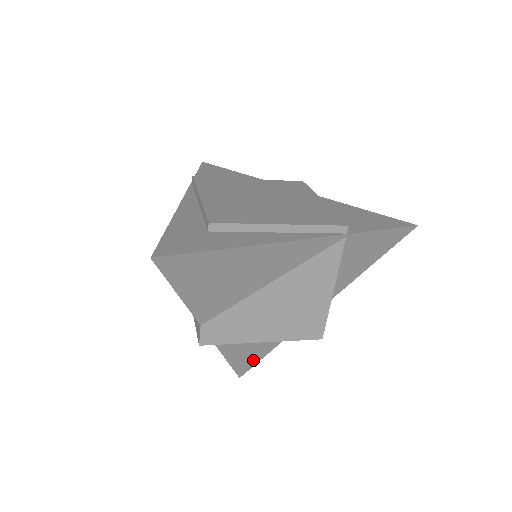
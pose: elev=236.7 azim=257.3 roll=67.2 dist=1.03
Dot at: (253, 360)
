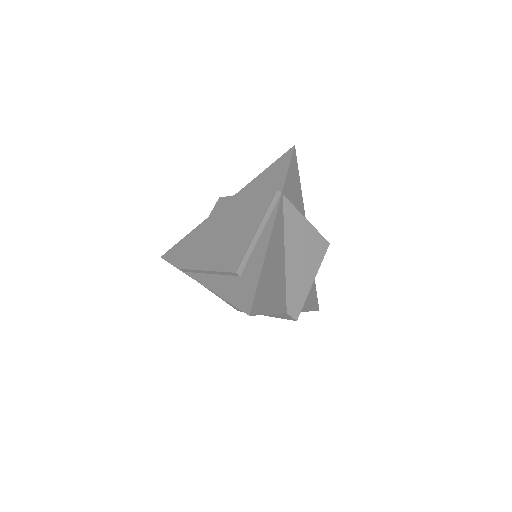
Dot at: (314, 295)
